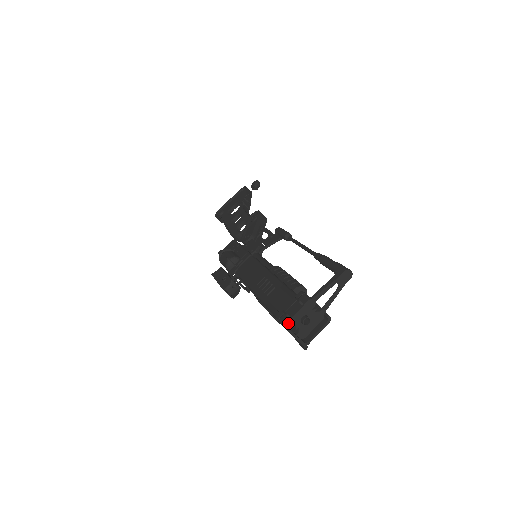
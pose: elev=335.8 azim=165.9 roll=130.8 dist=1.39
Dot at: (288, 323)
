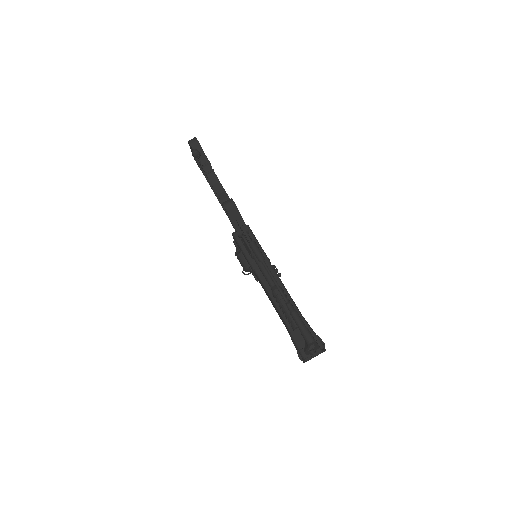
Dot at: (304, 362)
